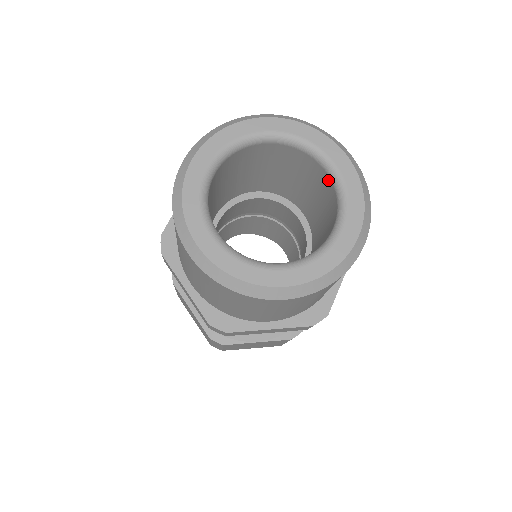
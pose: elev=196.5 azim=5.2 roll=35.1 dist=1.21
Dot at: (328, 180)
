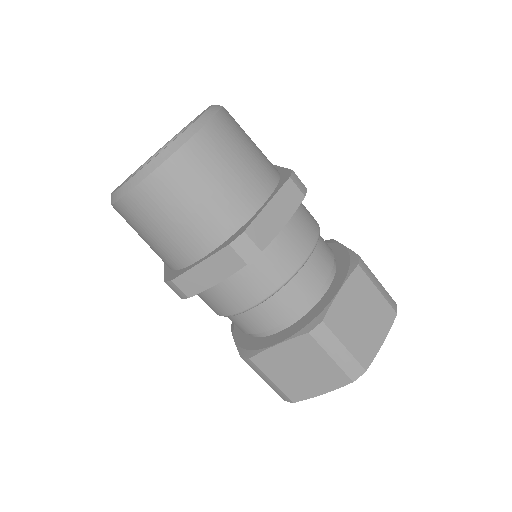
Dot at: occluded
